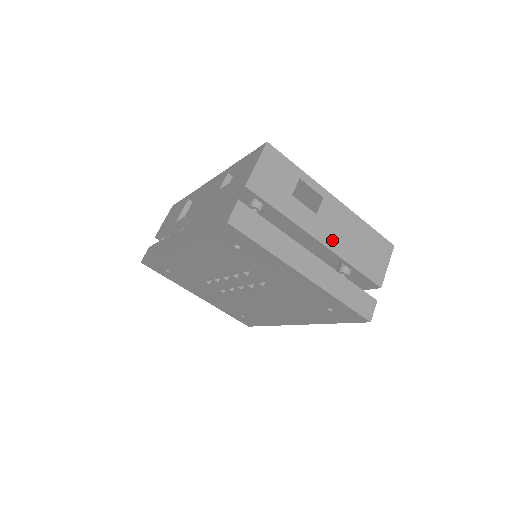
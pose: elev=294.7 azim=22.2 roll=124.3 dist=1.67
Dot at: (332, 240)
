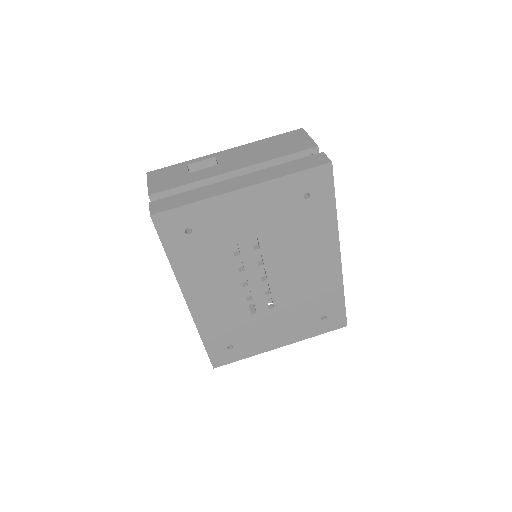
Dot at: (245, 163)
